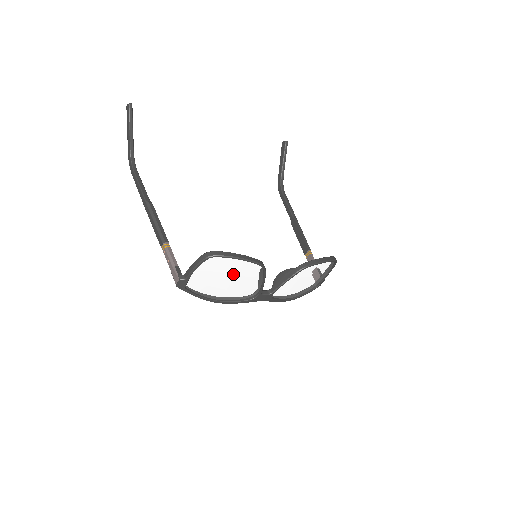
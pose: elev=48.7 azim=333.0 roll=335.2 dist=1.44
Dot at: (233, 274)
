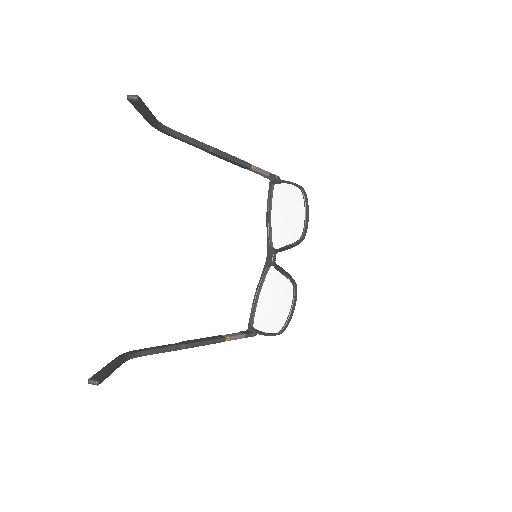
Dot at: (283, 306)
